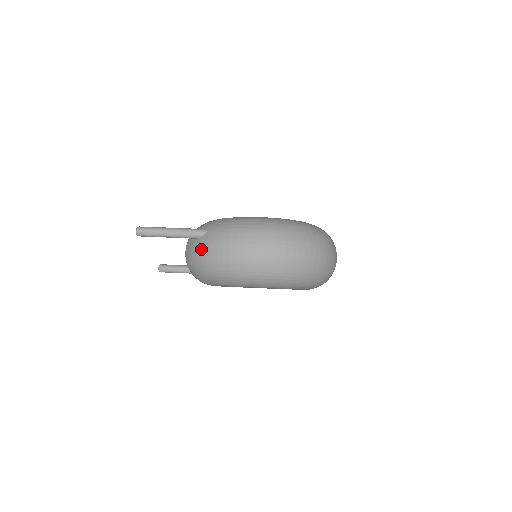
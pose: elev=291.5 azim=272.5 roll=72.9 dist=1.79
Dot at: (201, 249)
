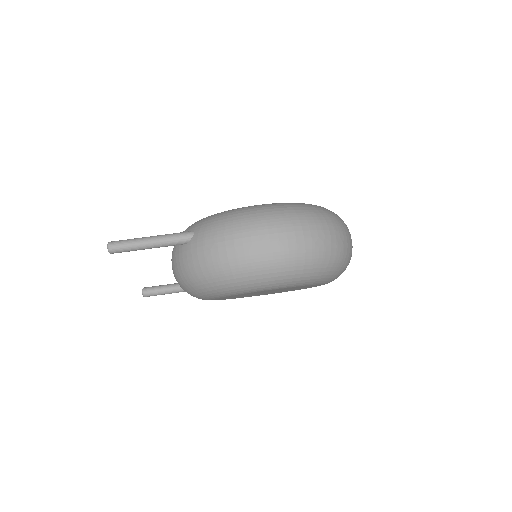
Dot at: (191, 255)
